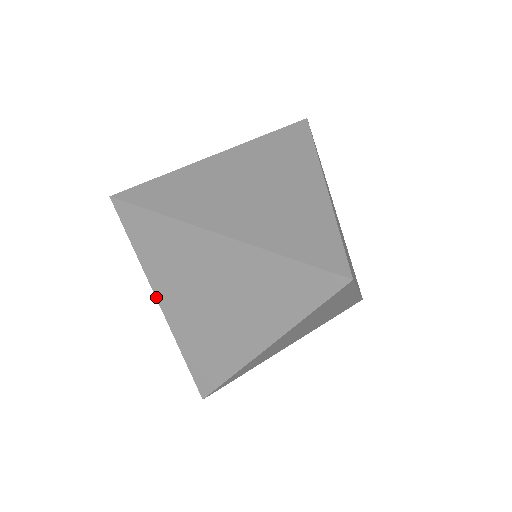
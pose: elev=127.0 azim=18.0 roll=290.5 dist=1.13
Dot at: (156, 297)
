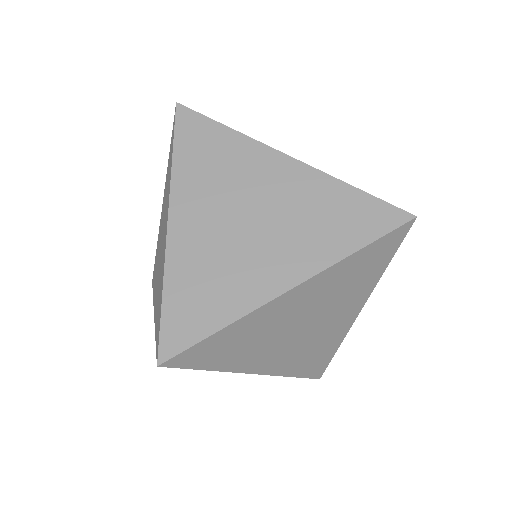
Dot at: (249, 373)
